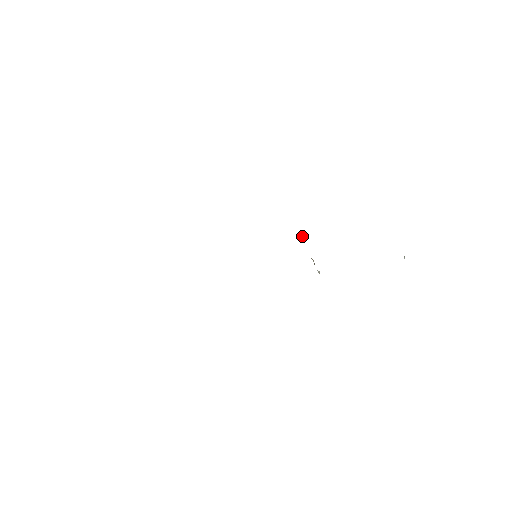
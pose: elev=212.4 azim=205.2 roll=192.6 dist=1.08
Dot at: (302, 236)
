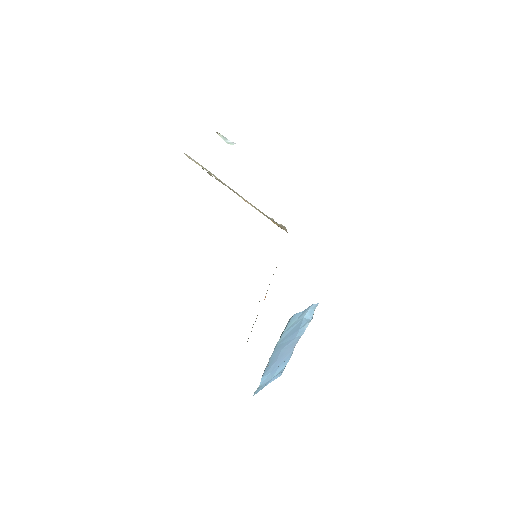
Dot at: occluded
